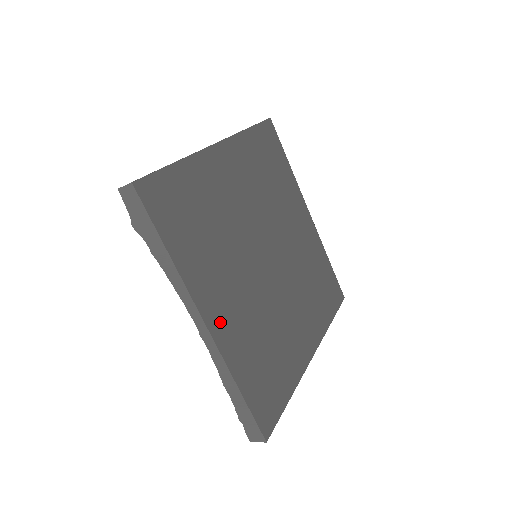
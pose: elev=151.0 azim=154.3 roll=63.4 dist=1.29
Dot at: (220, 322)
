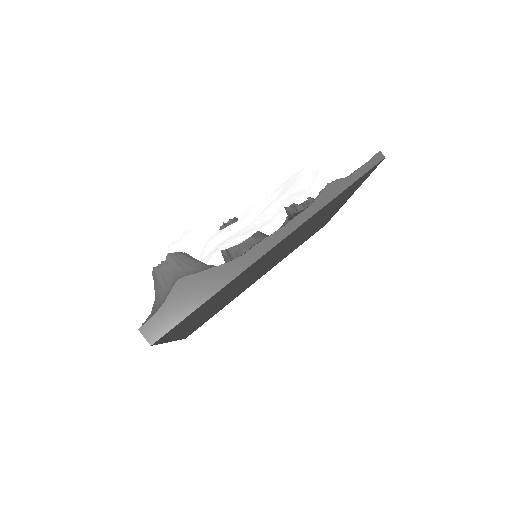
Dot at: occluded
